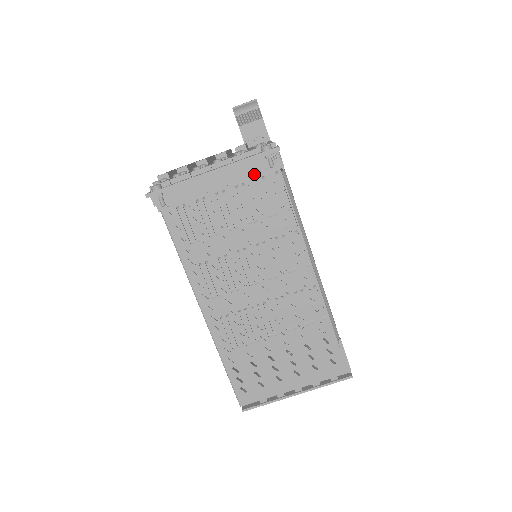
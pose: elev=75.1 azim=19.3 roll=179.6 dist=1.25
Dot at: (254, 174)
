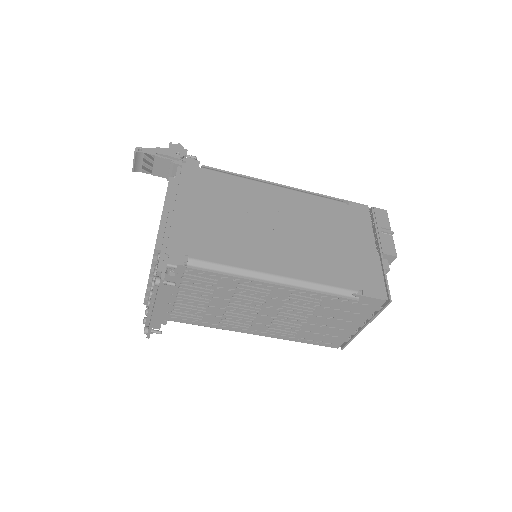
Dot at: (176, 281)
